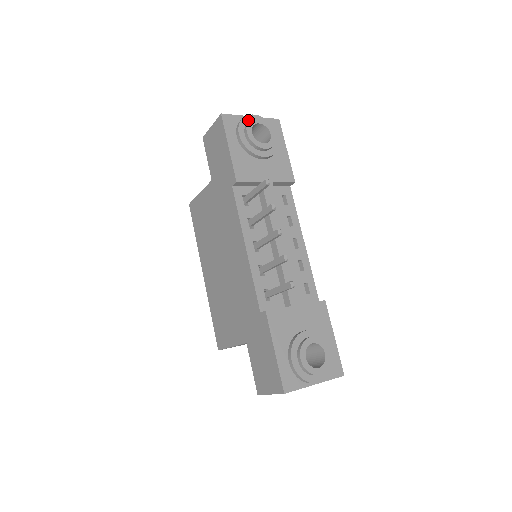
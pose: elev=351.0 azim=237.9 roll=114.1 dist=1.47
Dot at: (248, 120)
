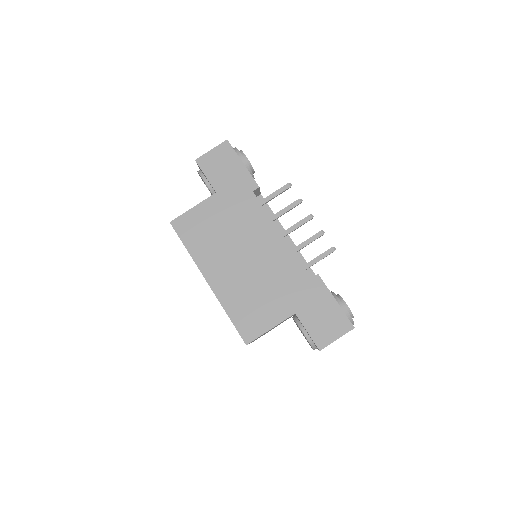
Dot at: occluded
